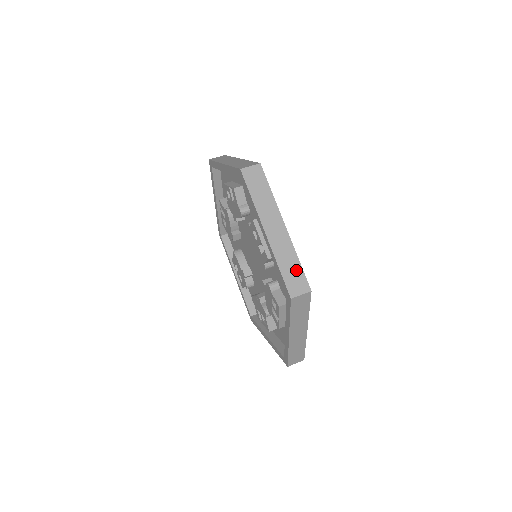
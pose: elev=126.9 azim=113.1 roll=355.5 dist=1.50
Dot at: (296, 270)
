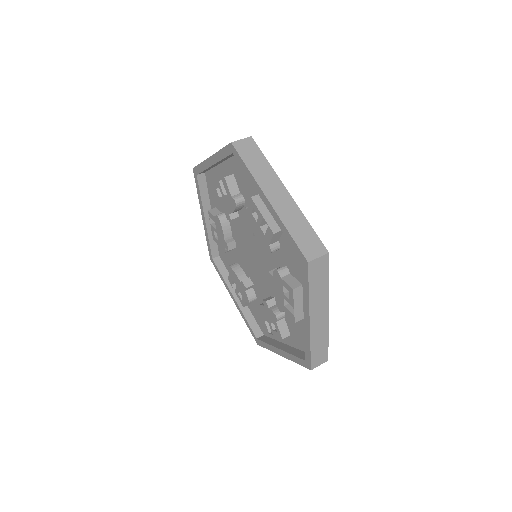
Dot at: (323, 348)
